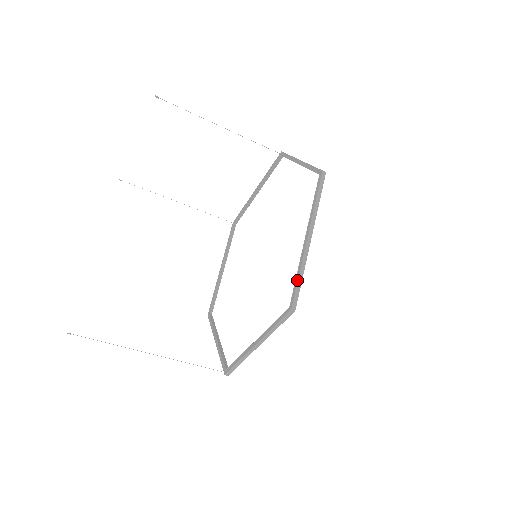
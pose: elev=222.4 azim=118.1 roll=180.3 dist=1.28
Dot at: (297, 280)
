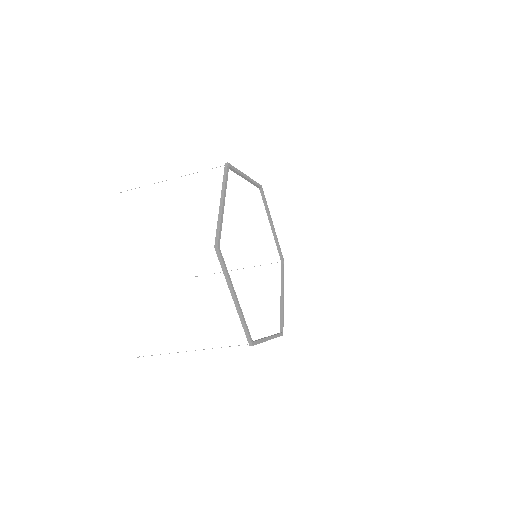
Dot at: (217, 229)
